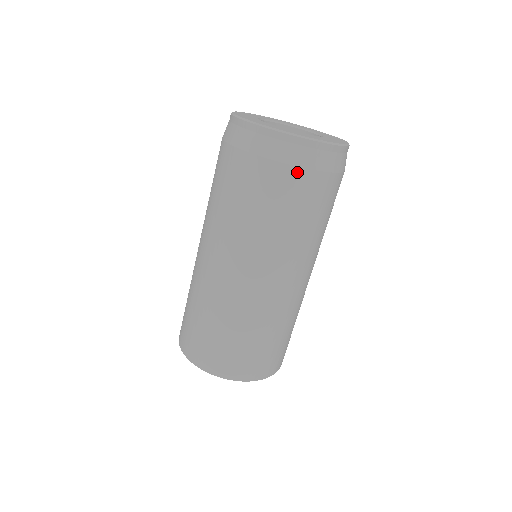
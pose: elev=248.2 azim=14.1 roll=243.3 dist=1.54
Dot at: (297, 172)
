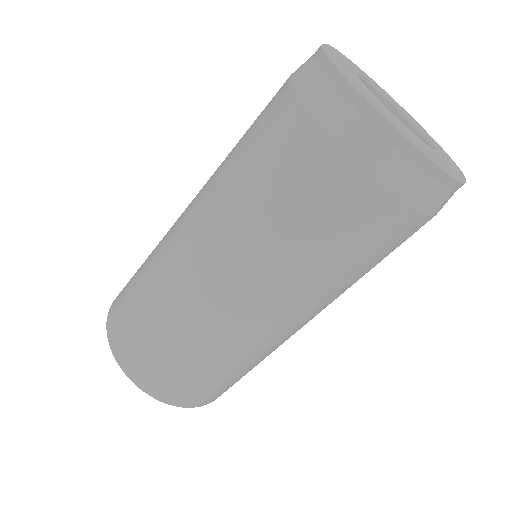
Dot at: (391, 203)
